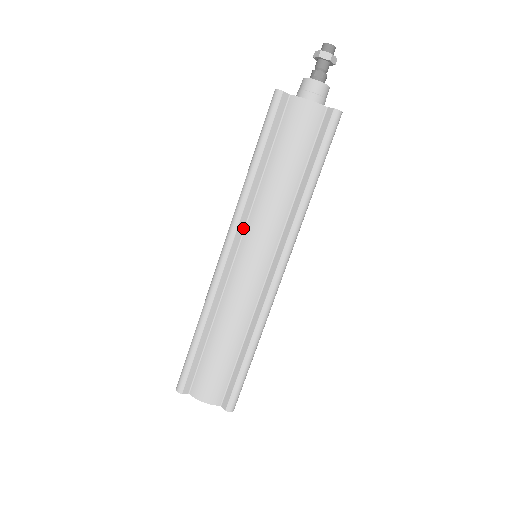
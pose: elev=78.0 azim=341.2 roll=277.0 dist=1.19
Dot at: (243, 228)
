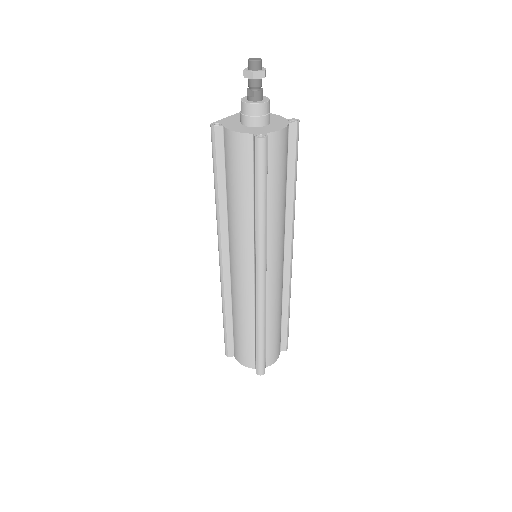
Dot at: (227, 241)
